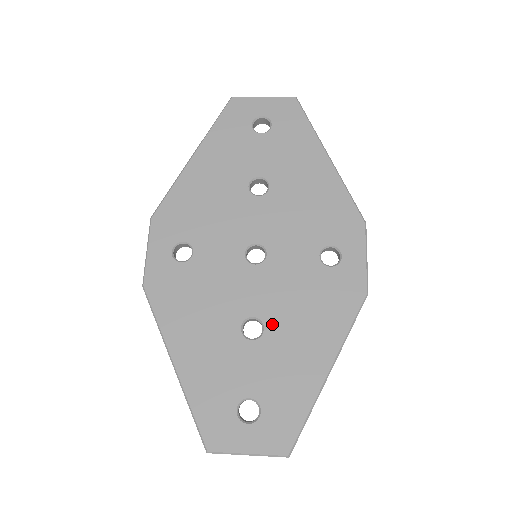
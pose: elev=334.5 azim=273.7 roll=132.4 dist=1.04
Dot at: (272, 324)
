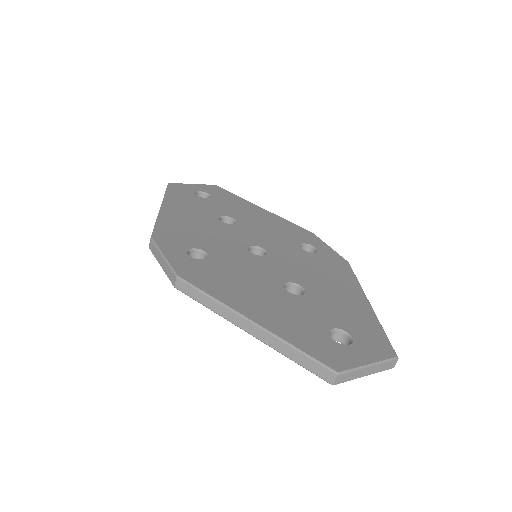
Dot at: (306, 284)
